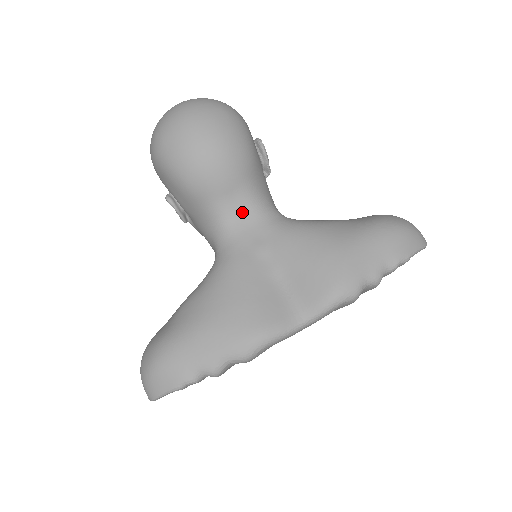
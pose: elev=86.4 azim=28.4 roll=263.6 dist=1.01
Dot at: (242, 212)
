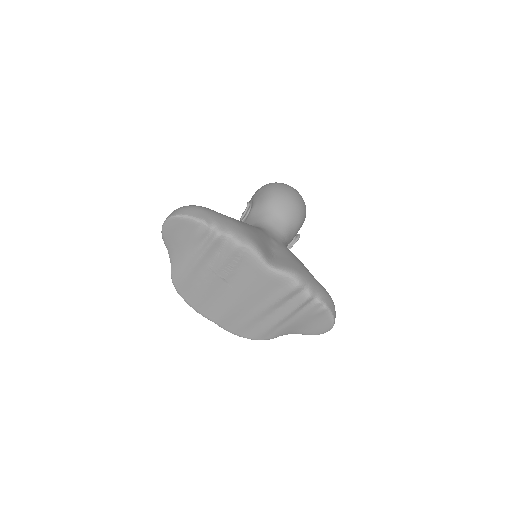
Dot at: (277, 229)
